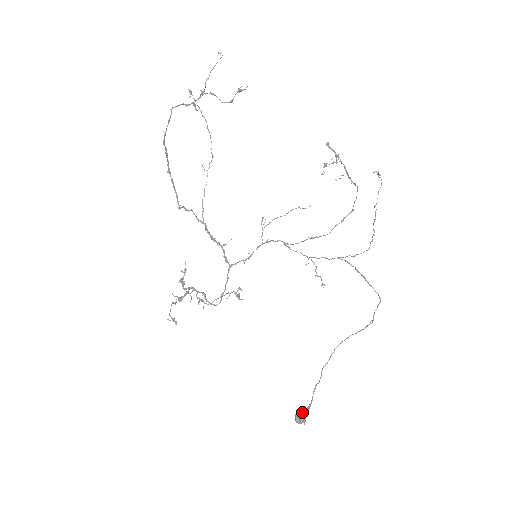
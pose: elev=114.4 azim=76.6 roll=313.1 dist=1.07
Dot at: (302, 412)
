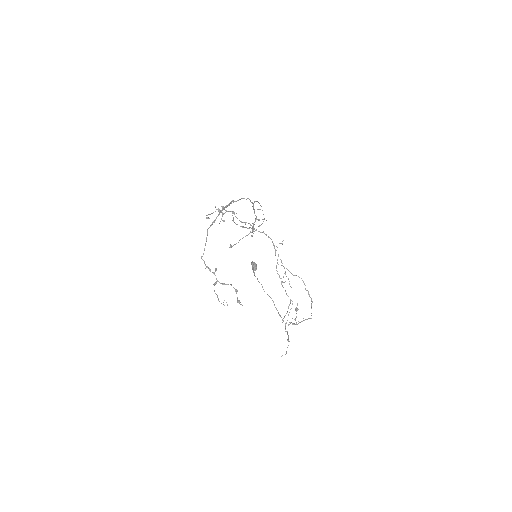
Dot at: (253, 268)
